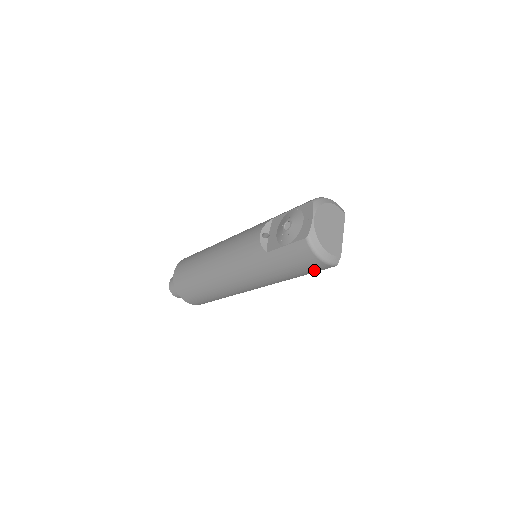
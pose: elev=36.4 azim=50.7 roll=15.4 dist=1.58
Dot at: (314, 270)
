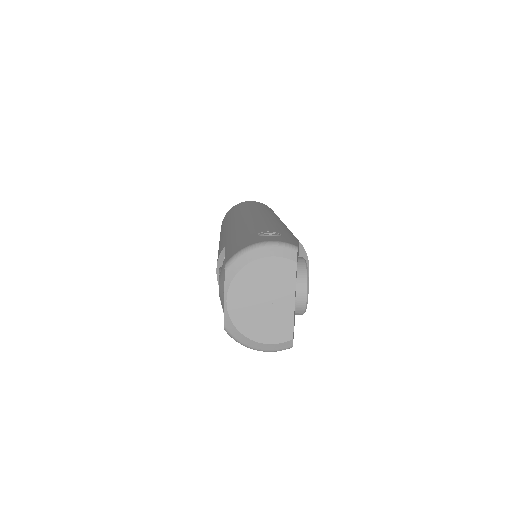
Dot at: occluded
